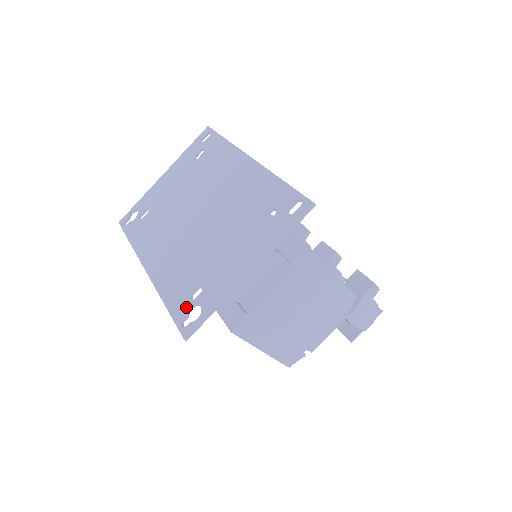
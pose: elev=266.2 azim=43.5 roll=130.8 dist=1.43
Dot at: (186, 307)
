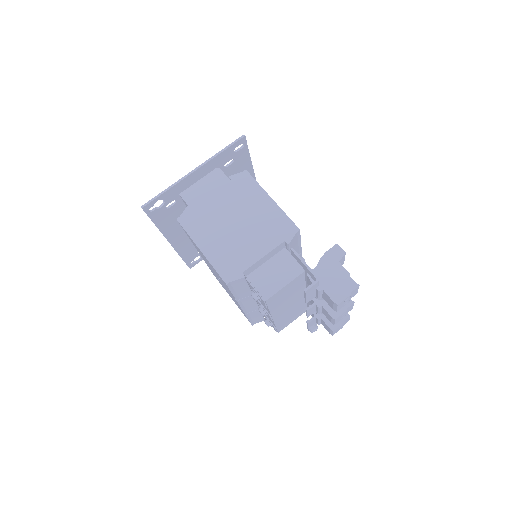
Dot at: (159, 209)
